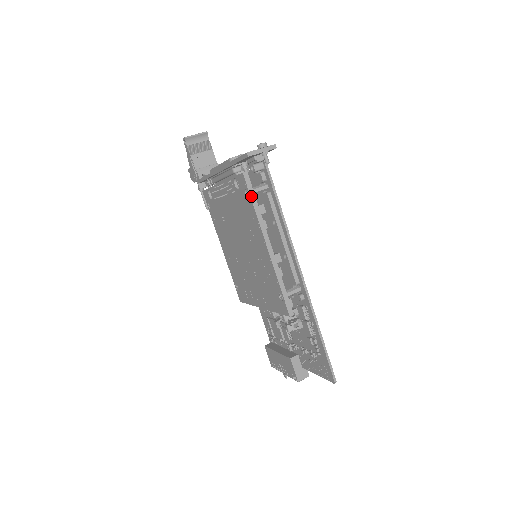
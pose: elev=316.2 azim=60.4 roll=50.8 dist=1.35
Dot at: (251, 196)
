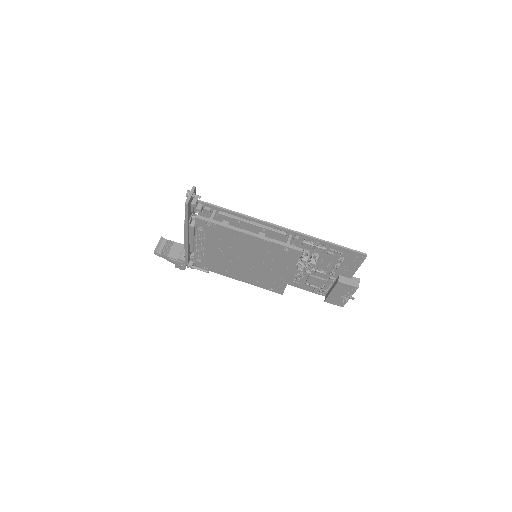
Dot at: (212, 222)
